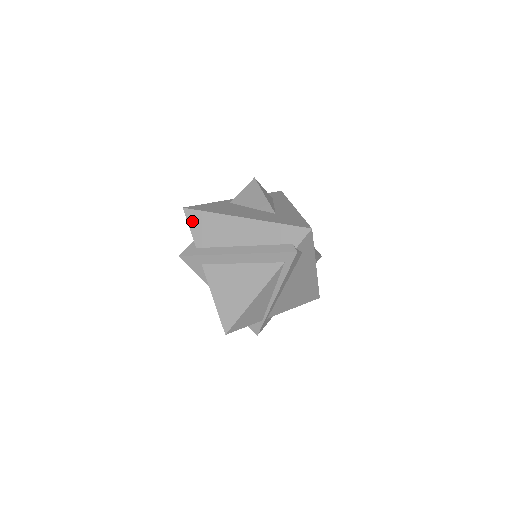
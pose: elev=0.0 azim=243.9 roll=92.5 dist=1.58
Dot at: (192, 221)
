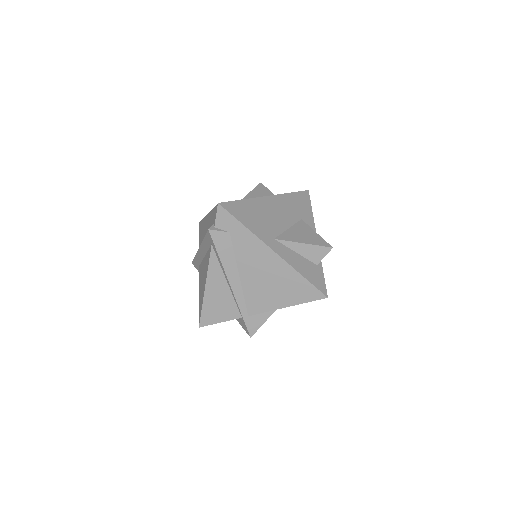
Dot at: occluded
